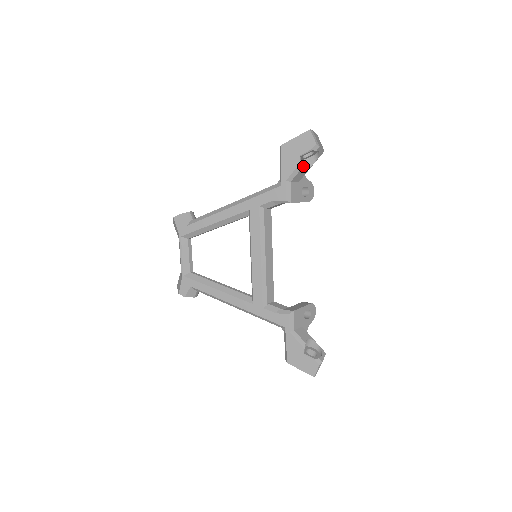
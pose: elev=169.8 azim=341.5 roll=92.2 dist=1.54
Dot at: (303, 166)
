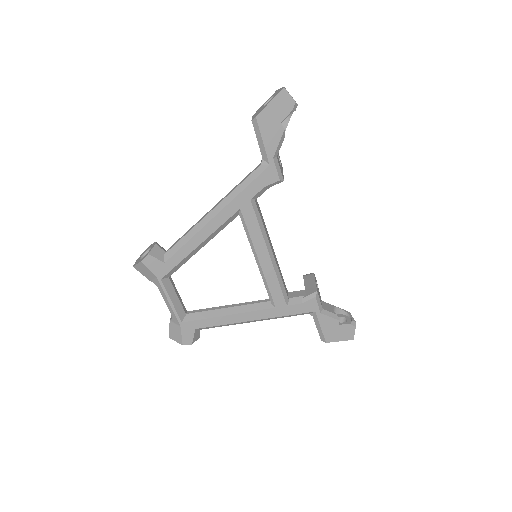
Dot at: occluded
